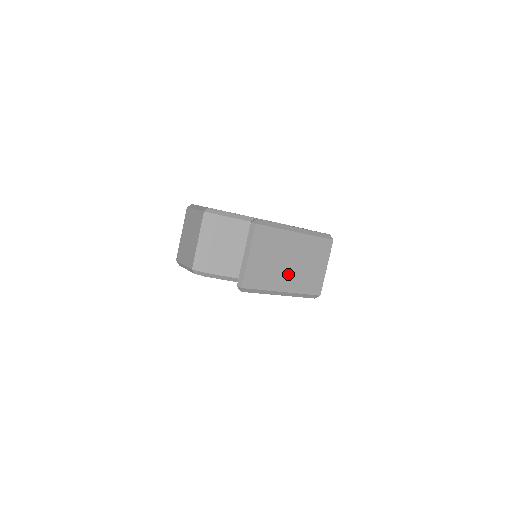
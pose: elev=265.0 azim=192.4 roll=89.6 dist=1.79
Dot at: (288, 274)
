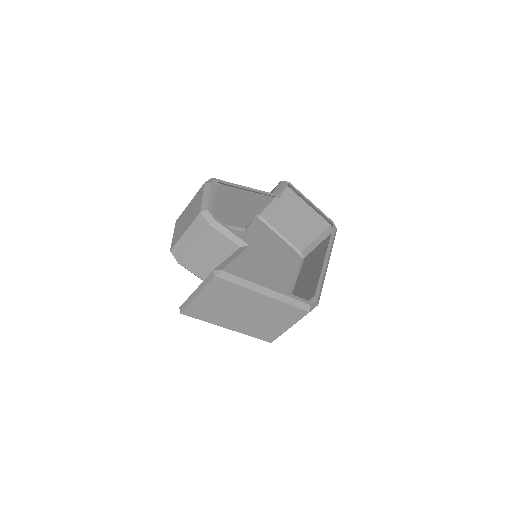
Dot at: (239, 319)
